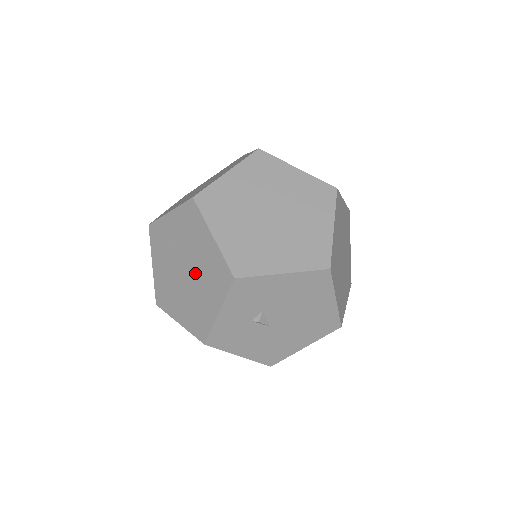
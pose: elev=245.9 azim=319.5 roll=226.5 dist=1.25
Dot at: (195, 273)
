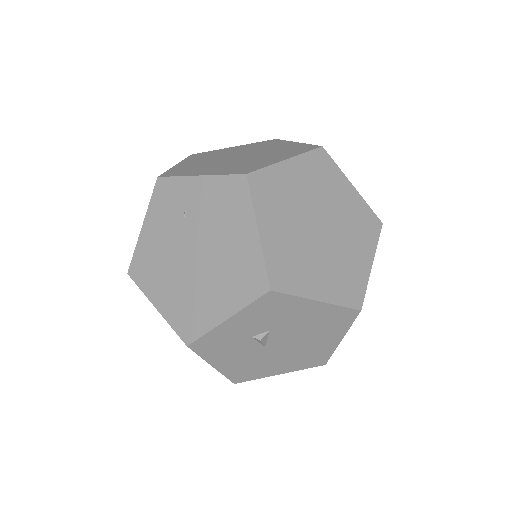
Dot at: (210, 261)
